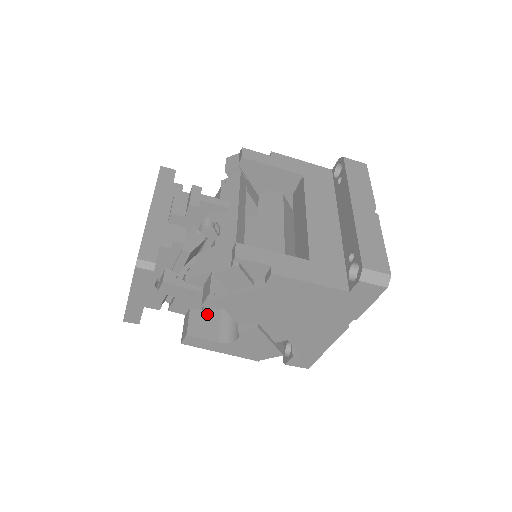
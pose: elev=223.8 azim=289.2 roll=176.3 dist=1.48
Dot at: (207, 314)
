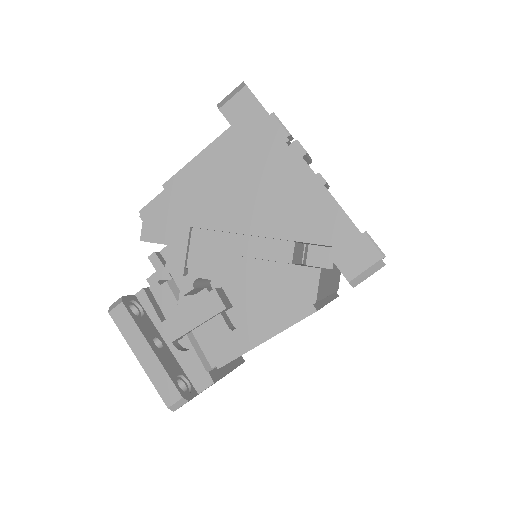
Dot at: occluded
